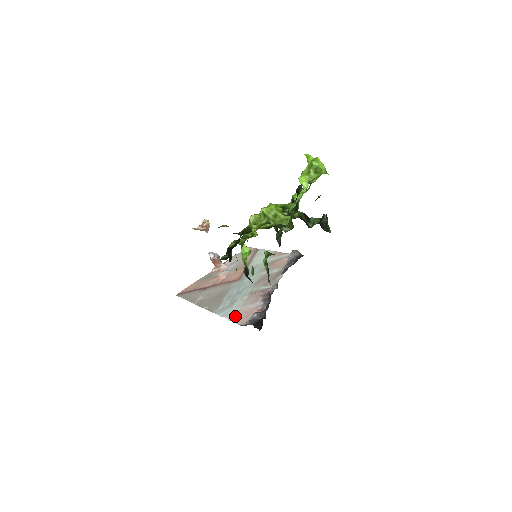
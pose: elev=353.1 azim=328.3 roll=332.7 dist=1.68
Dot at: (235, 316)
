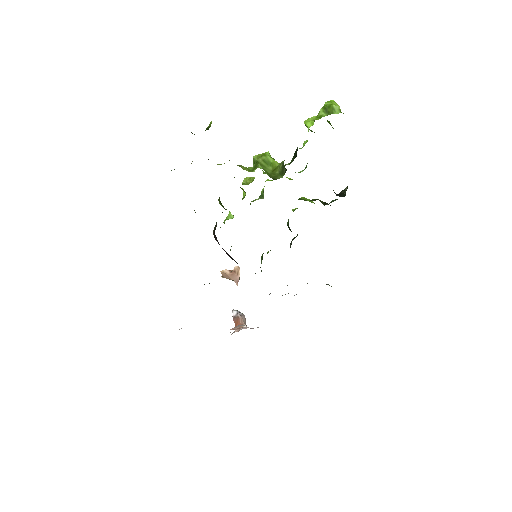
Dot at: occluded
